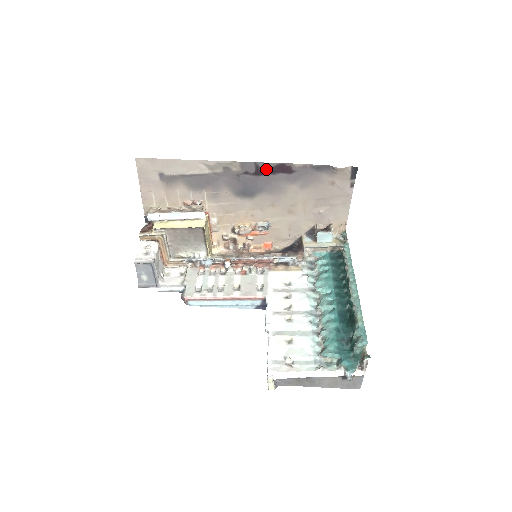
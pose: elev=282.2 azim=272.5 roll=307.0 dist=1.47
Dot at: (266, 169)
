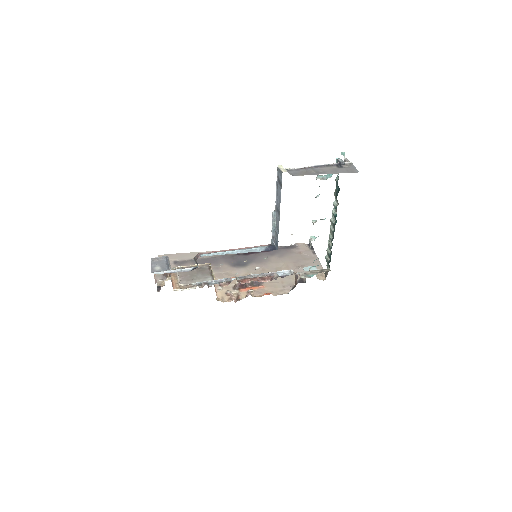
Dot at: occluded
